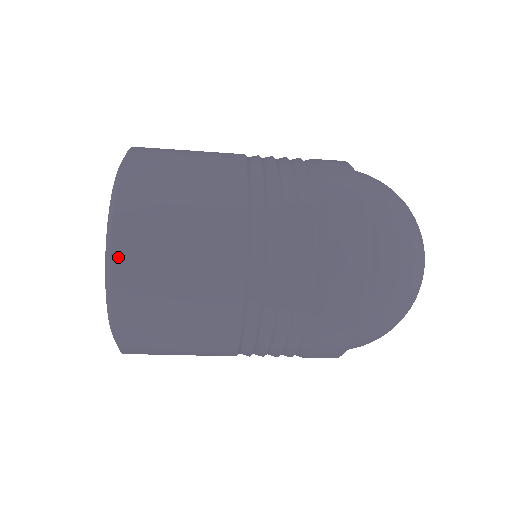
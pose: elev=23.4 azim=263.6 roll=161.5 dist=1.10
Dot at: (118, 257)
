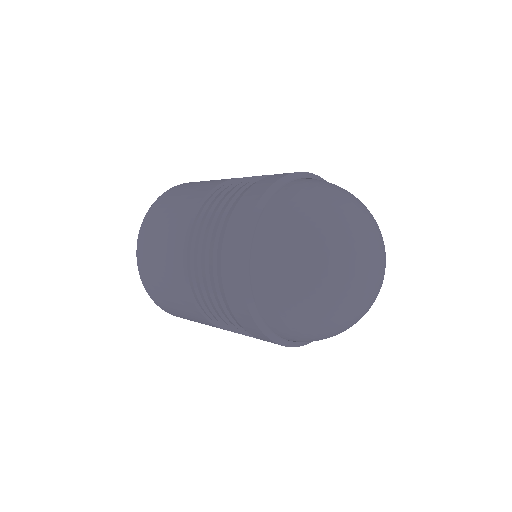
Dot at: (149, 293)
